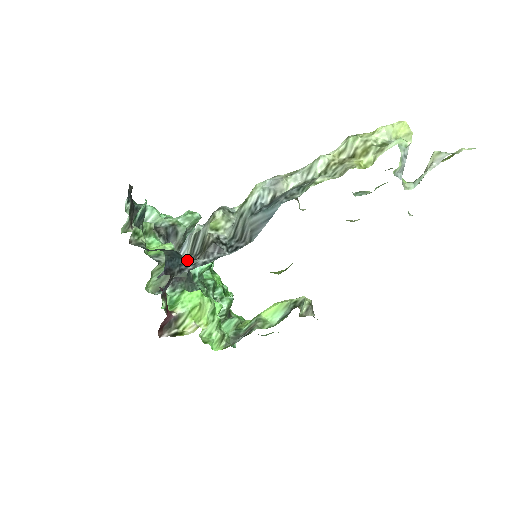
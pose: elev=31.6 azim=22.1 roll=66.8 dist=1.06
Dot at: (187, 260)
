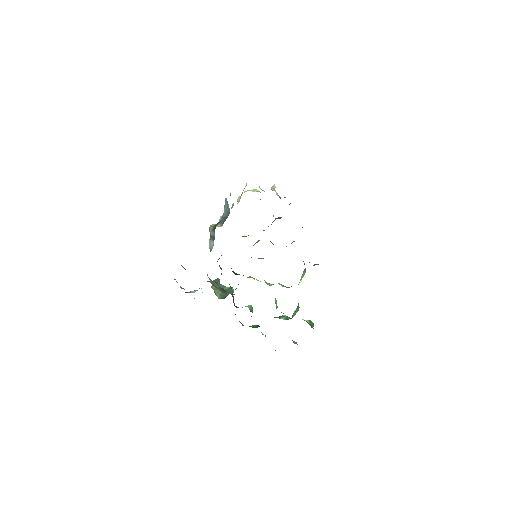
Dot at: occluded
